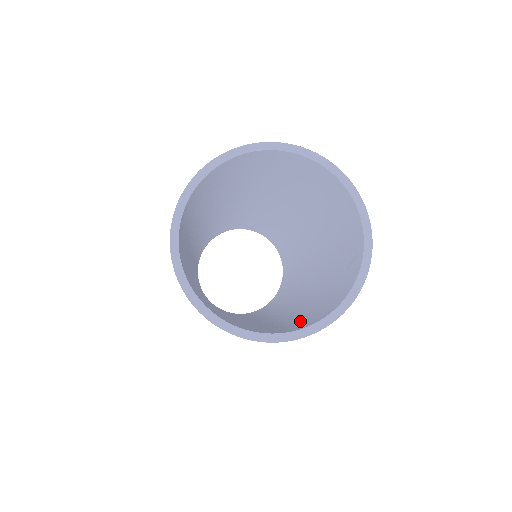
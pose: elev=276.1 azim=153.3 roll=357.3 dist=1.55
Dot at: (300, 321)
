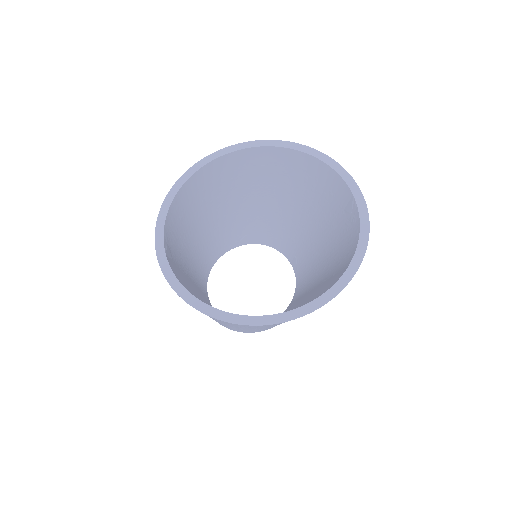
Dot at: occluded
